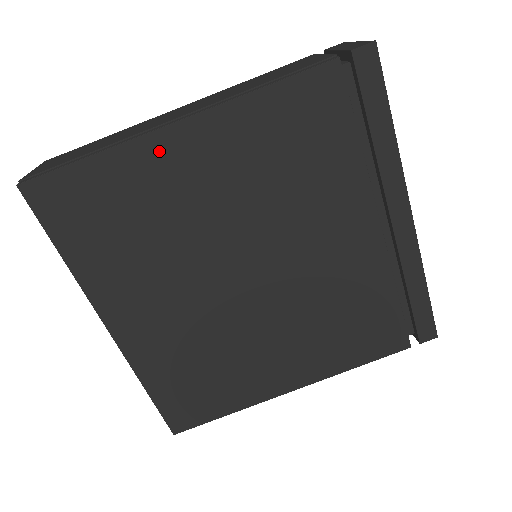
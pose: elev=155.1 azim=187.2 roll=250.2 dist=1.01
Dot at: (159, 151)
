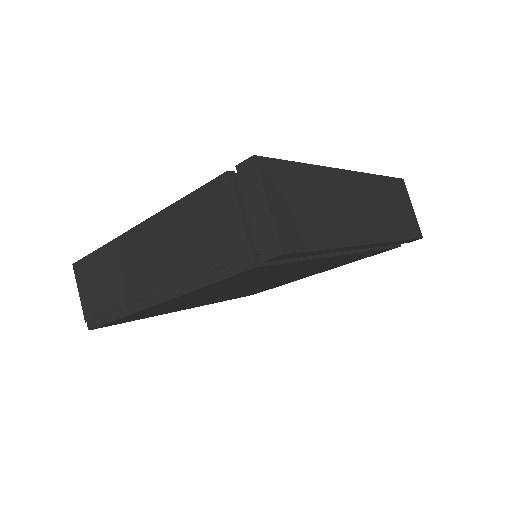
Dot at: (156, 307)
